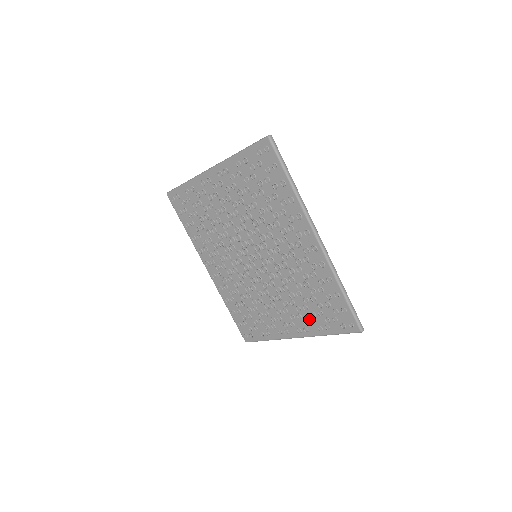
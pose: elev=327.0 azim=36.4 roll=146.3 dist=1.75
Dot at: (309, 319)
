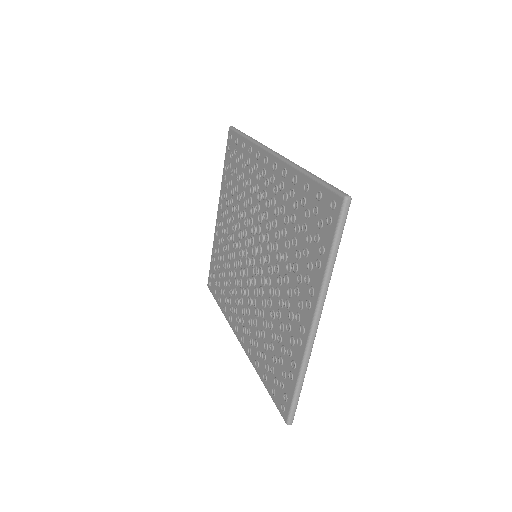
Dot at: (306, 267)
